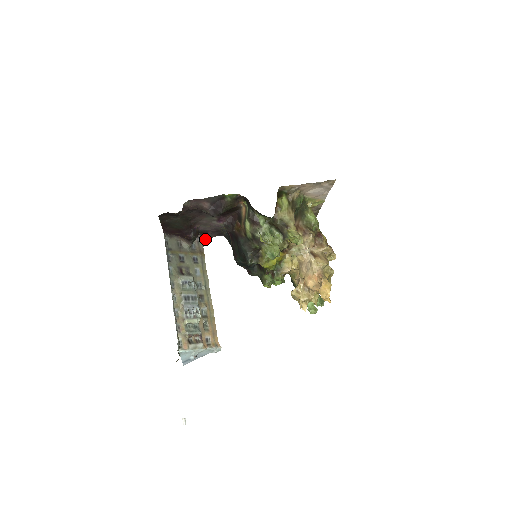
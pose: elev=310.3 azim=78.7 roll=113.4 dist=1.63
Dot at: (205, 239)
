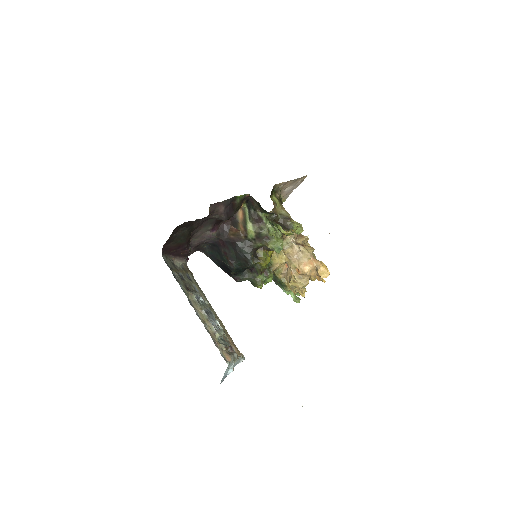
Dot at: occluded
